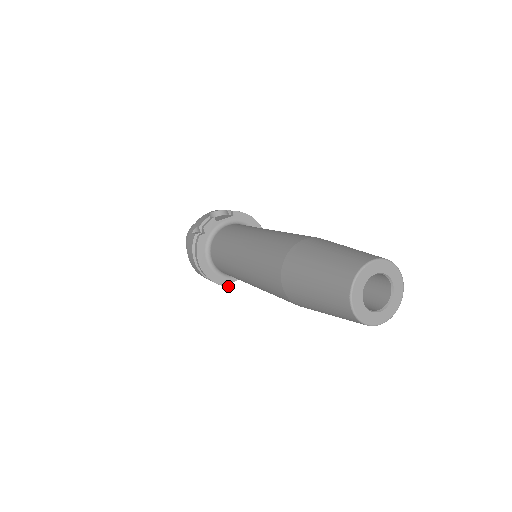
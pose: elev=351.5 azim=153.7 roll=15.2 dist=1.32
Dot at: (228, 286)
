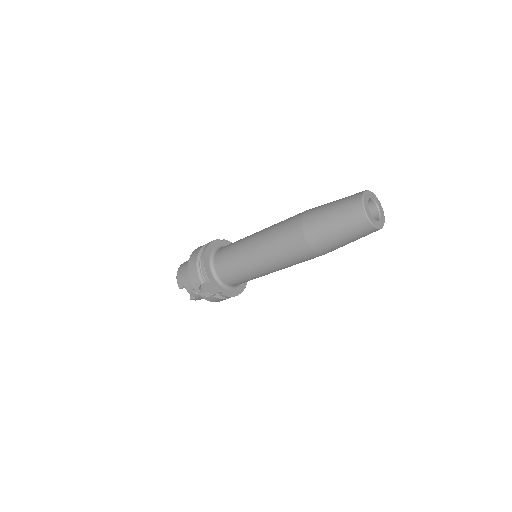
Dot at: (208, 278)
